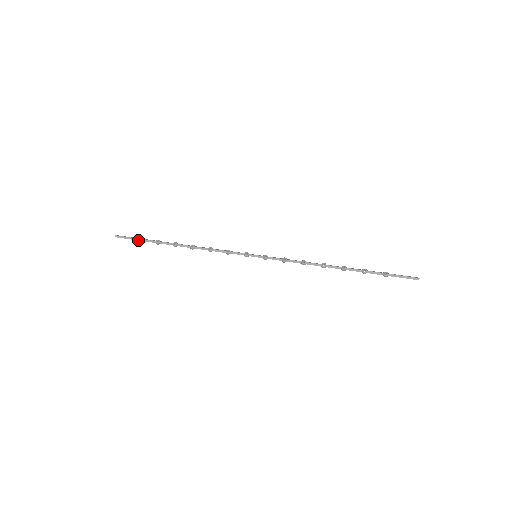
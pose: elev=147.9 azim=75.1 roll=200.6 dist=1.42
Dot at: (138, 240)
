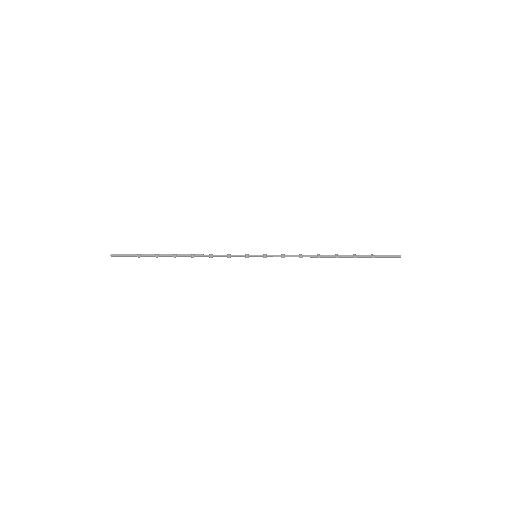
Dot at: (136, 256)
